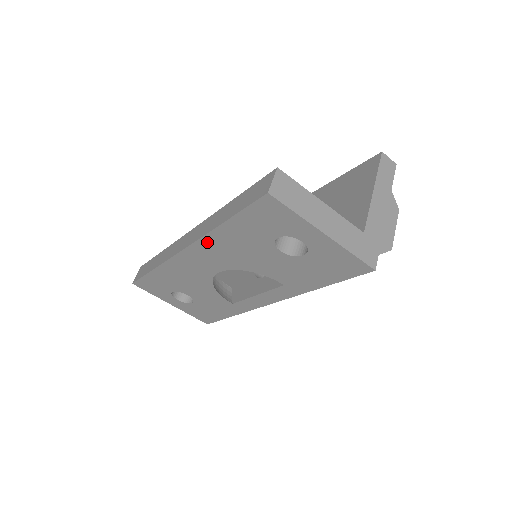
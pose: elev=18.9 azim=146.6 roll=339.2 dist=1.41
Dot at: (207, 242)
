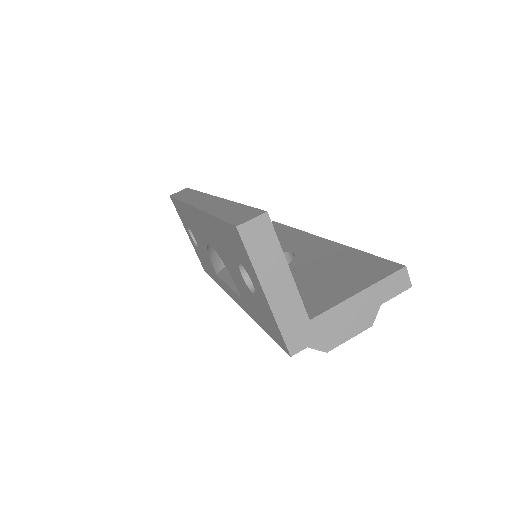
Dot at: (205, 218)
